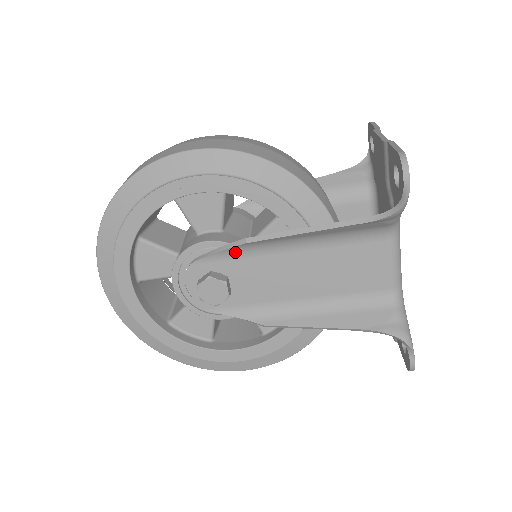
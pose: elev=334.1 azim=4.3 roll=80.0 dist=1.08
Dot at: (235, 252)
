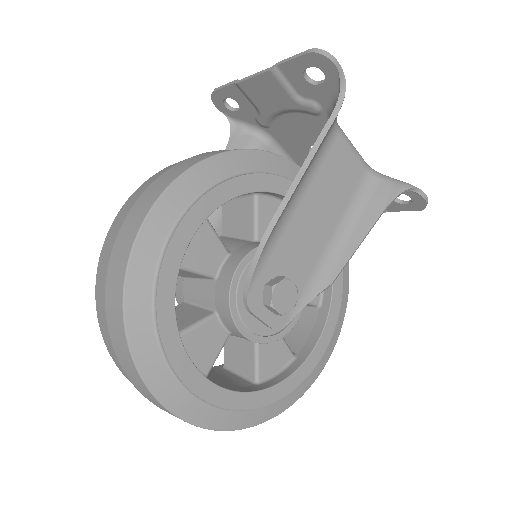
Dot at: (267, 248)
